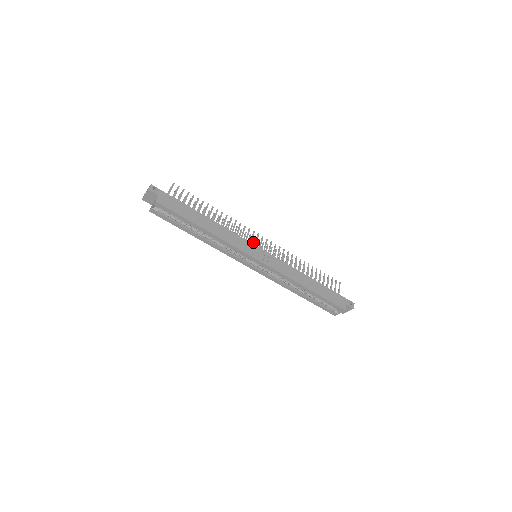
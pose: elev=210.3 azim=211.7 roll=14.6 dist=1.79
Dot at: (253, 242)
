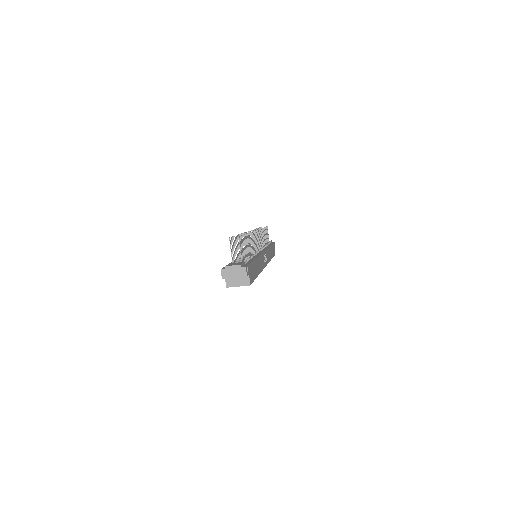
Dot at: occluded
